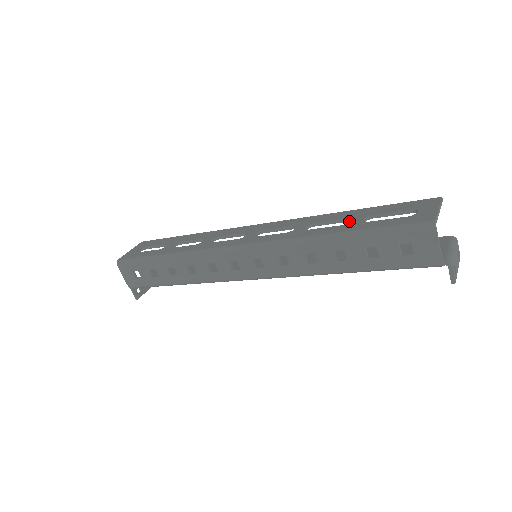
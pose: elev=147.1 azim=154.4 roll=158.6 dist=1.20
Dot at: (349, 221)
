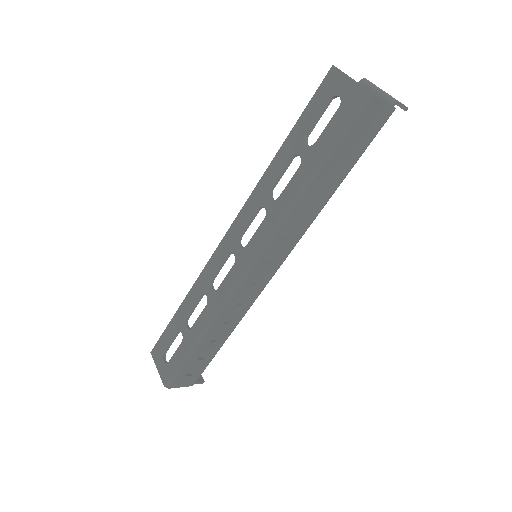
Dot at: (294, 157)
